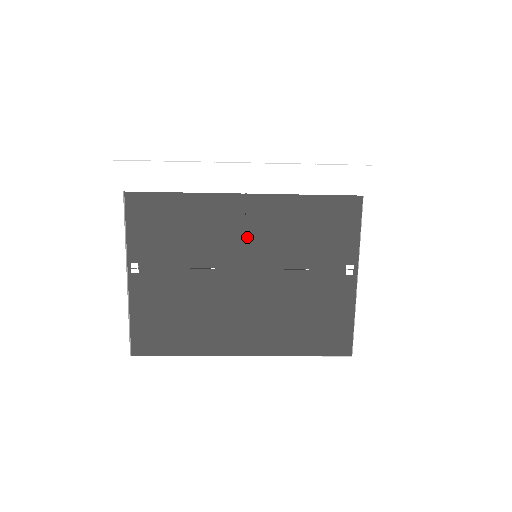
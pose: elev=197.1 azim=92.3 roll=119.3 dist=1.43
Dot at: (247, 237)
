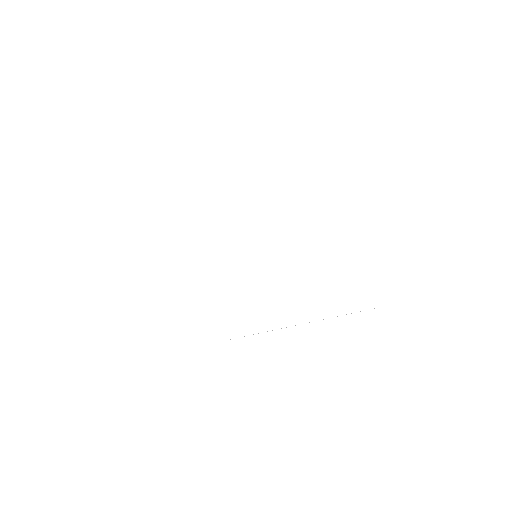
Dot at: occluded
